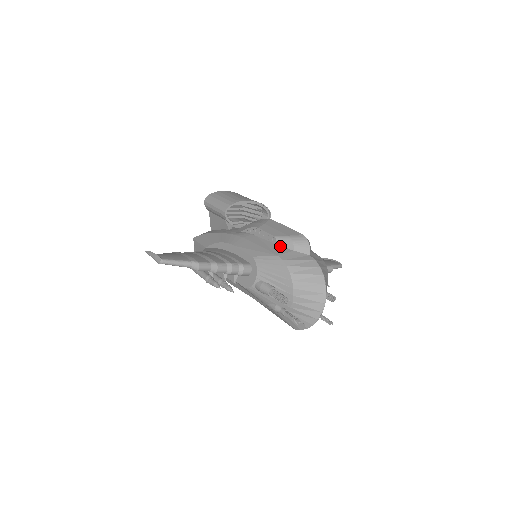
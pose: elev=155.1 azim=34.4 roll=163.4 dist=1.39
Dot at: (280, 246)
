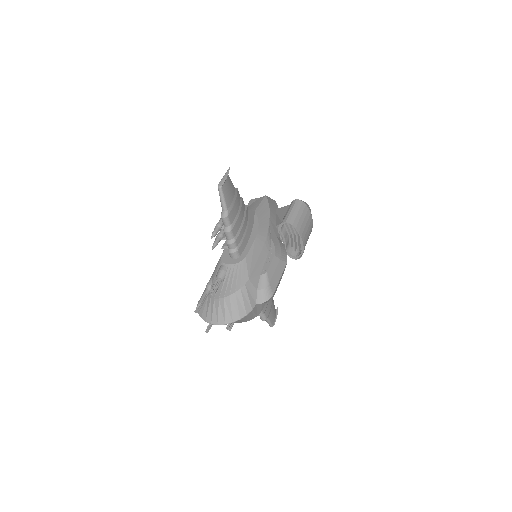
Dot at: (259, 278)
